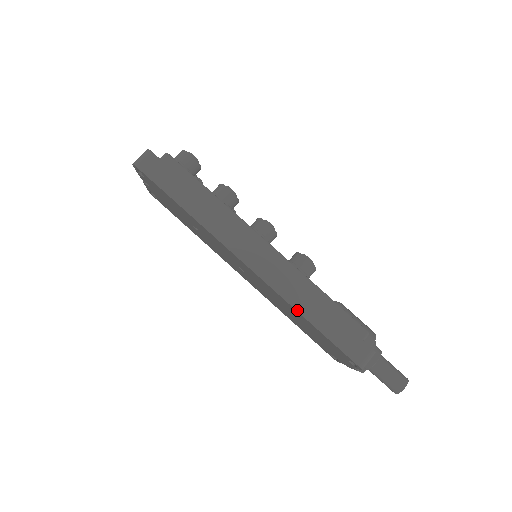
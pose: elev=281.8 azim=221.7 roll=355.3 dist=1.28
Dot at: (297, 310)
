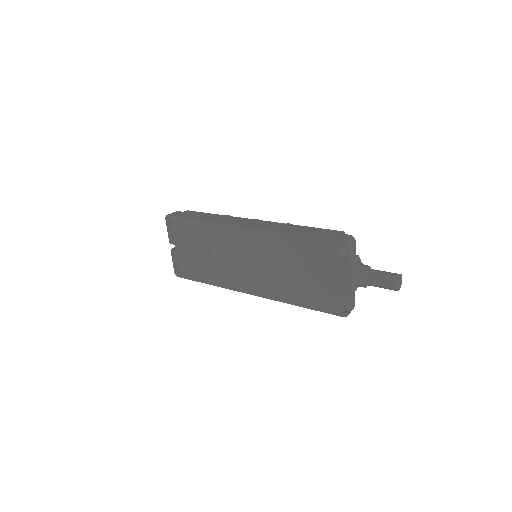
Dot at: (287, 232)
